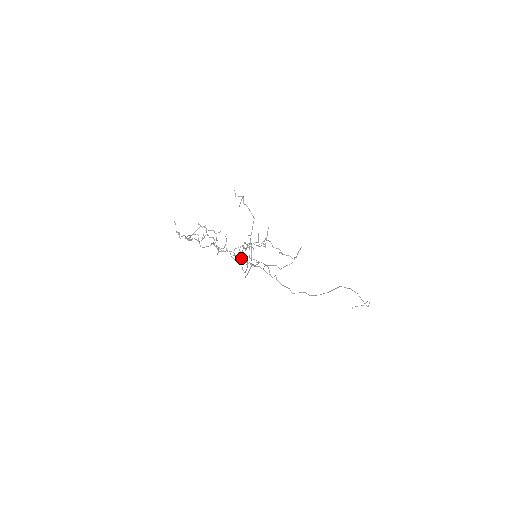
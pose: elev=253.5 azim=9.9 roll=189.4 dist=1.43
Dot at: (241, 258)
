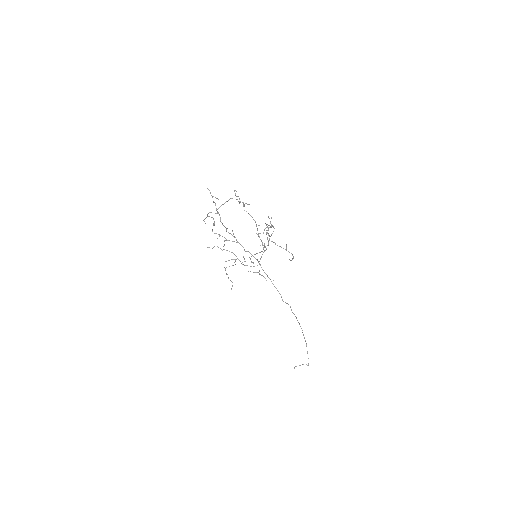
Dot at: (239, 260)
